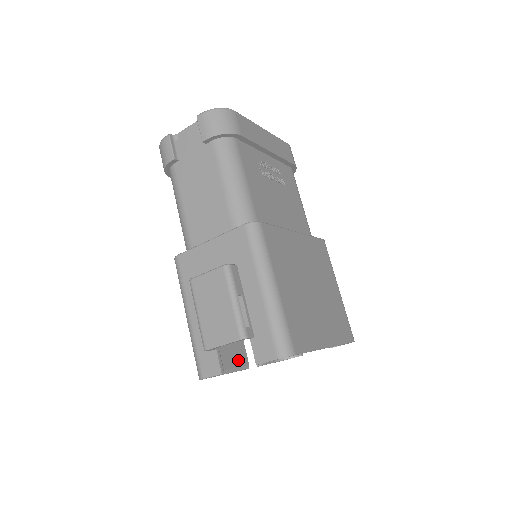
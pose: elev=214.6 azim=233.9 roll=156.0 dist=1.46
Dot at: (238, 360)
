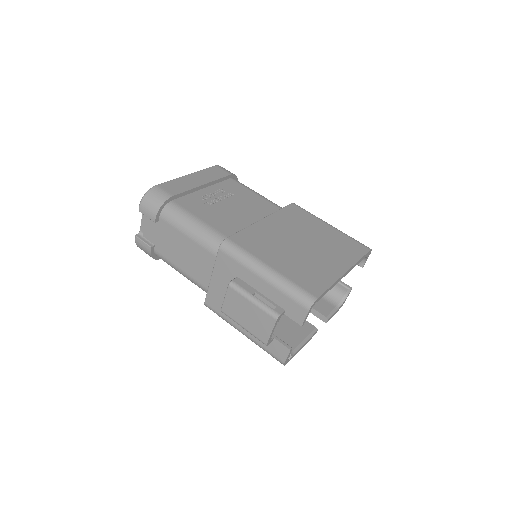
Dot at: (304, 331)
